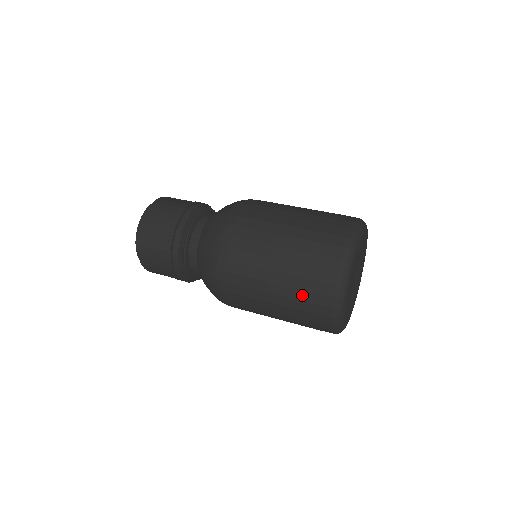
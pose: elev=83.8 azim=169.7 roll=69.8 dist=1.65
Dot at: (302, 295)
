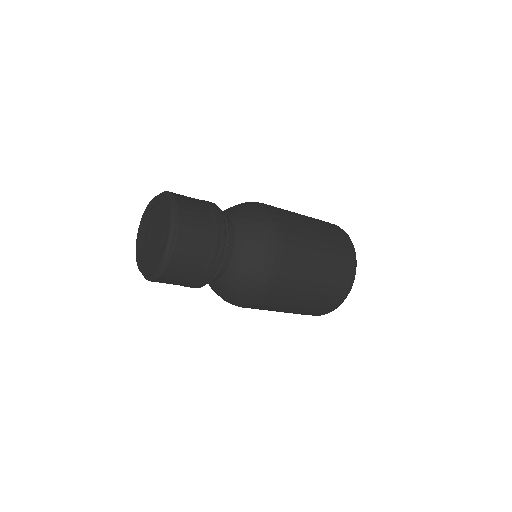
Dot at: (337, 250)
